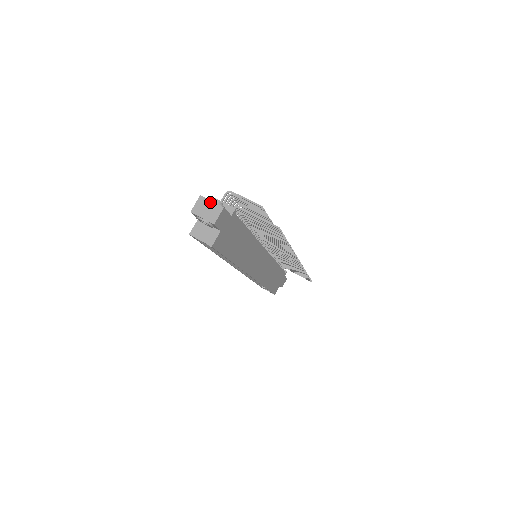
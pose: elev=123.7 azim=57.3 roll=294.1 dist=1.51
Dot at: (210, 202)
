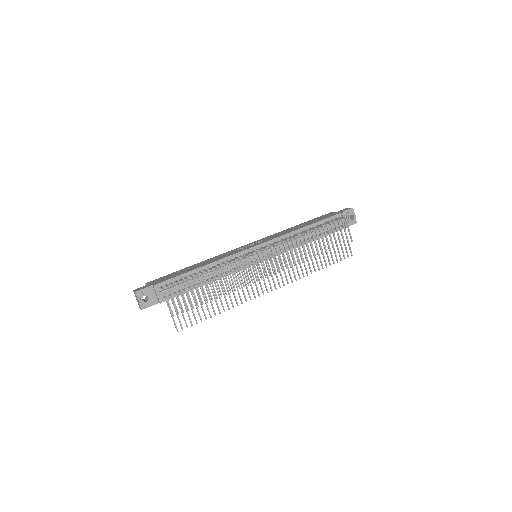
Dot at: (138, 300)
